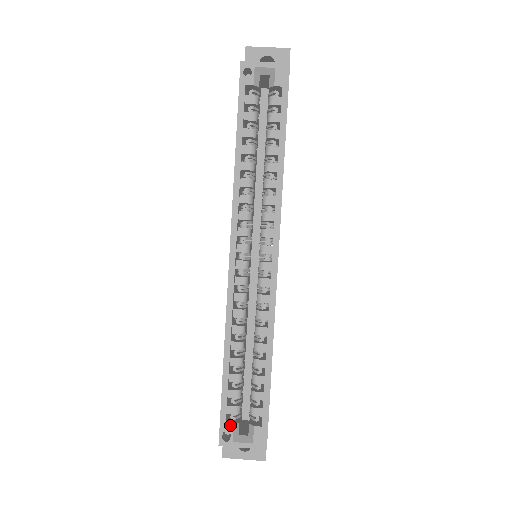
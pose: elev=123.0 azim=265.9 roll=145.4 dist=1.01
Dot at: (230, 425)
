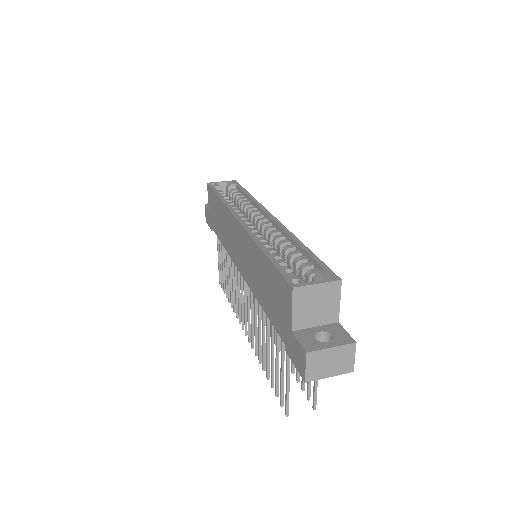
Dot at: (294, 275)
